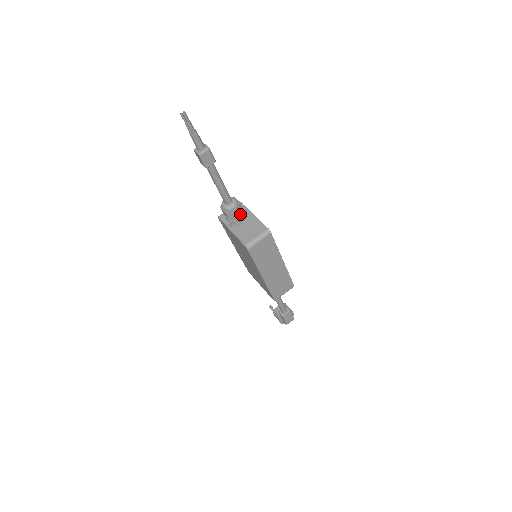
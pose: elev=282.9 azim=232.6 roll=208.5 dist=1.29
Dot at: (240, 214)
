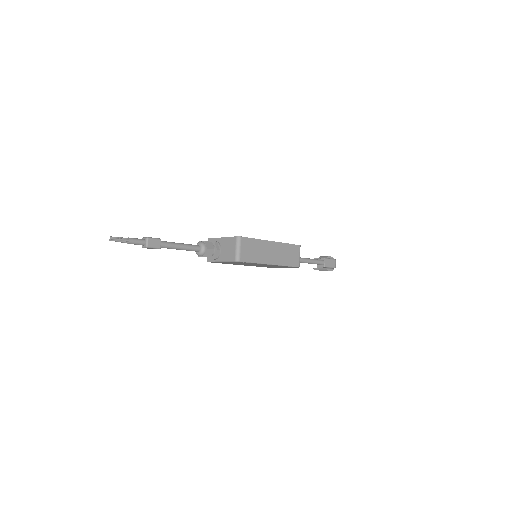
Dot at: (214, 247)
